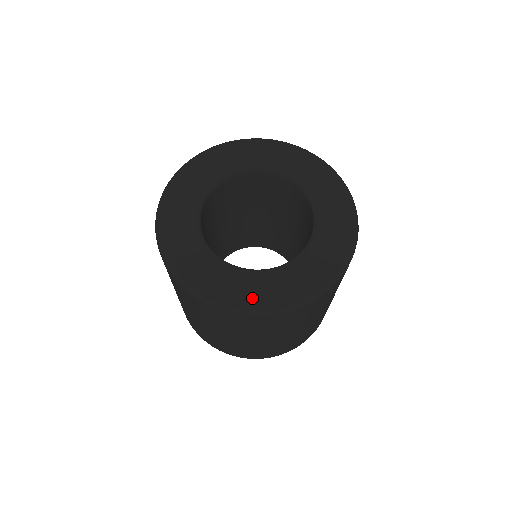
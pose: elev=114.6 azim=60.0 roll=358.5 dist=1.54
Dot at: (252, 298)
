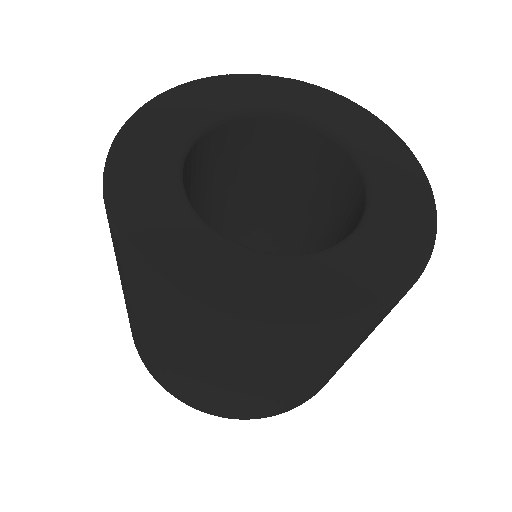
Dot at: (342, 295)
